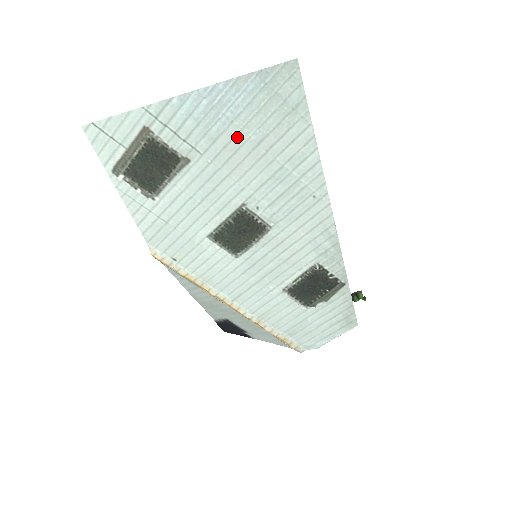
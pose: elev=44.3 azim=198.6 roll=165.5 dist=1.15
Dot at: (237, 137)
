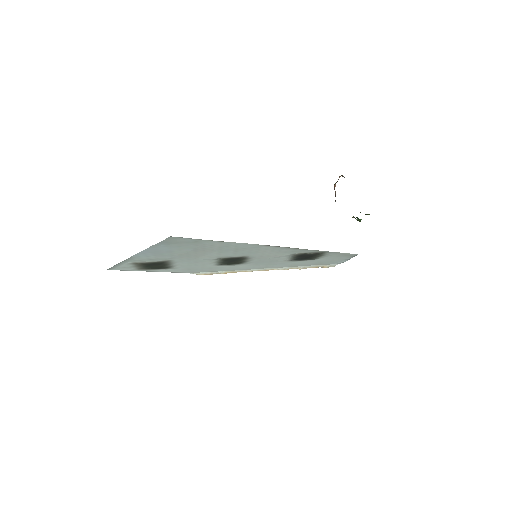
Dot at: (181, 252)
